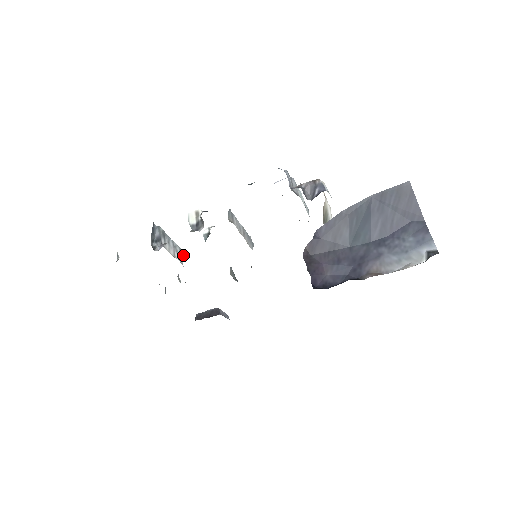
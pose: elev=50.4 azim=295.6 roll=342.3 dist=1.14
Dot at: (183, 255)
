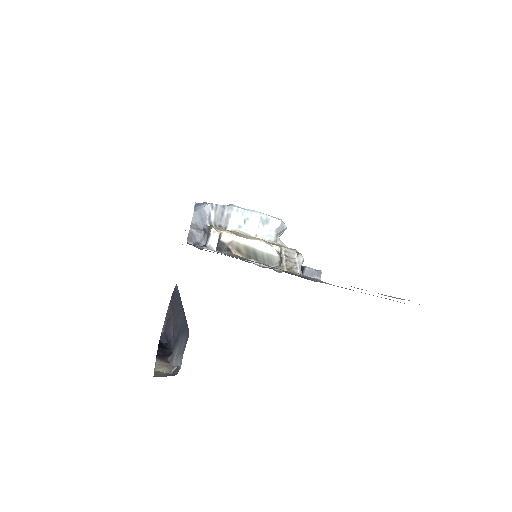
Dot at: occluded
